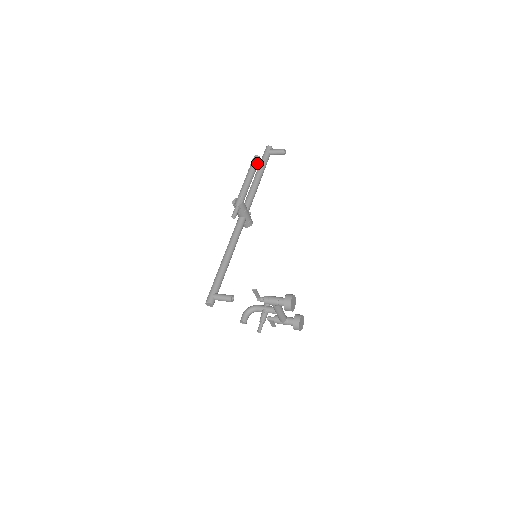
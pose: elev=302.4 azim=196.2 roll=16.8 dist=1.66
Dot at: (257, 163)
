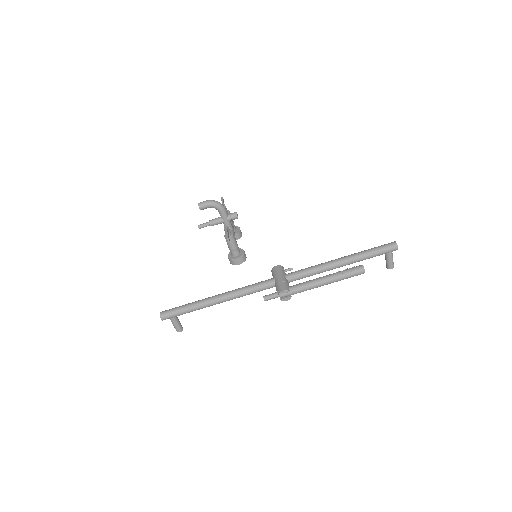
Dot at: (353, 276)
